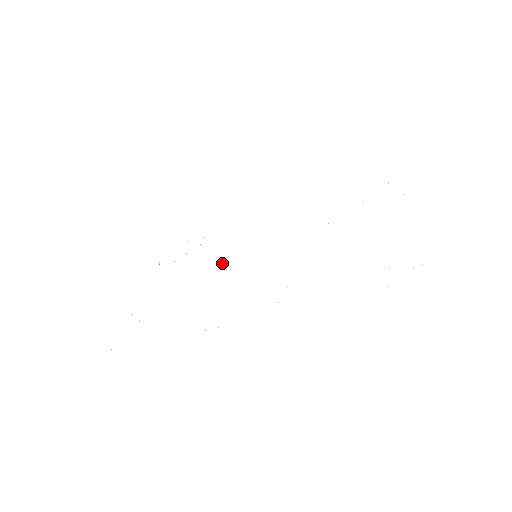
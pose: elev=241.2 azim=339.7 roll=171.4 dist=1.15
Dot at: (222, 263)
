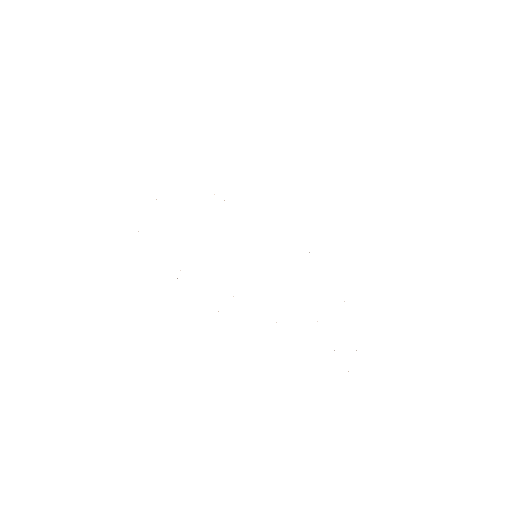
Dot at: occluded
